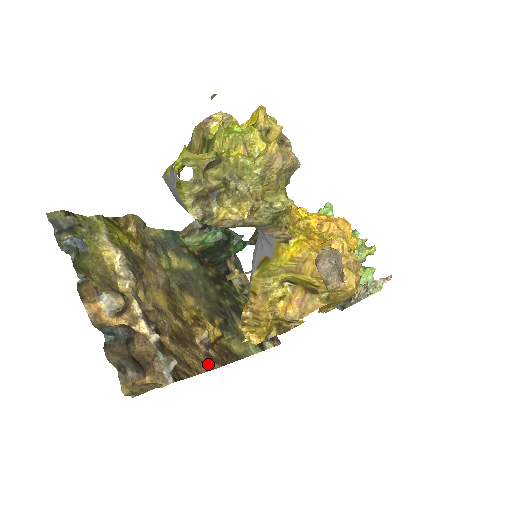
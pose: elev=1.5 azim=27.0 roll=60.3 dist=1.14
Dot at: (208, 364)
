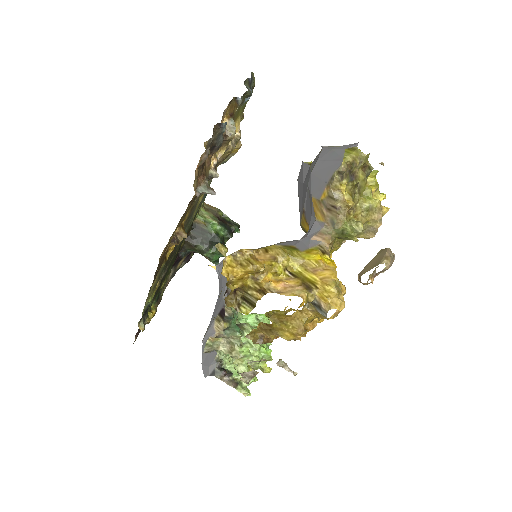
Dot at: (166, 246)
